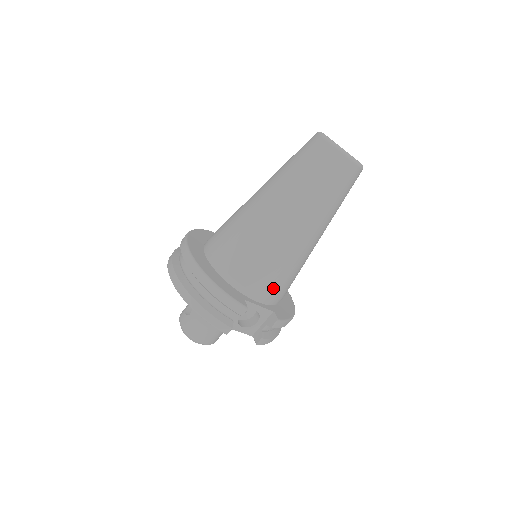
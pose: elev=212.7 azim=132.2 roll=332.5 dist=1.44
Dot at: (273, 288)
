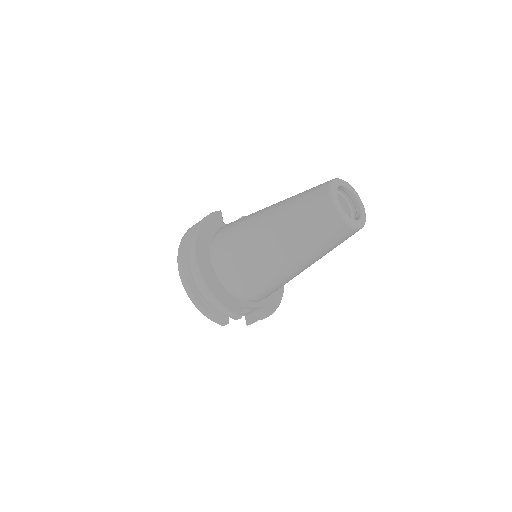
Dot at: (265, 295)
